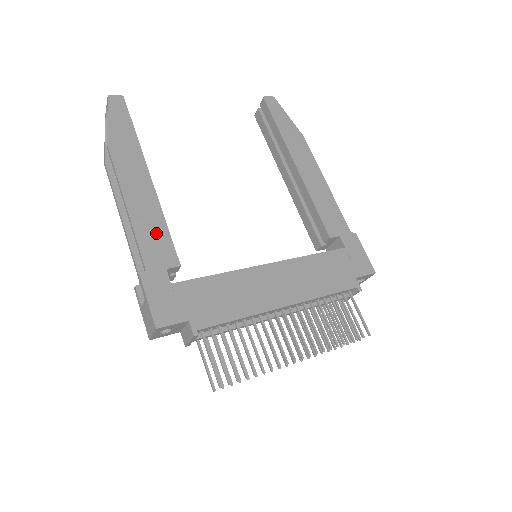
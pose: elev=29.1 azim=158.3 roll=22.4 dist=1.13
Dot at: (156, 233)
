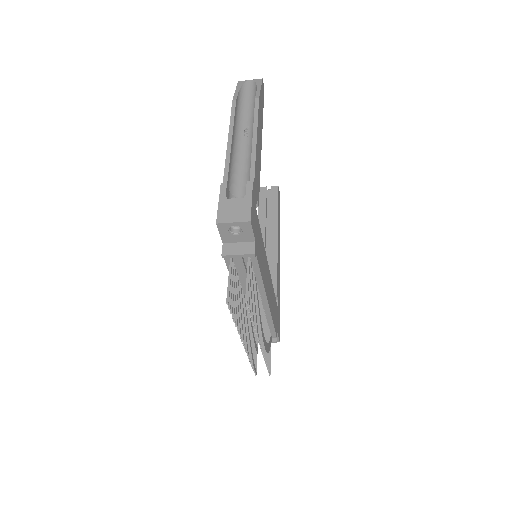
Dot at: (258, 173)
